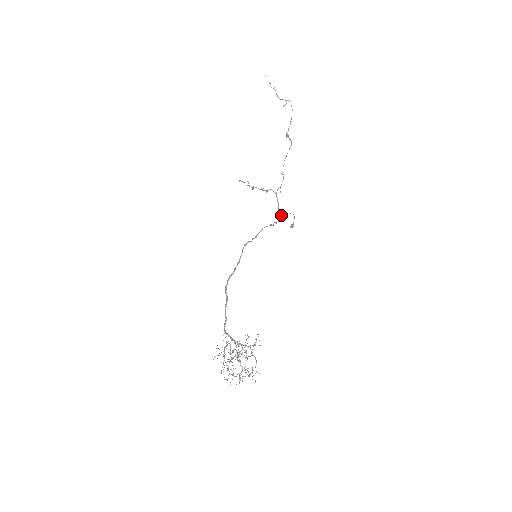
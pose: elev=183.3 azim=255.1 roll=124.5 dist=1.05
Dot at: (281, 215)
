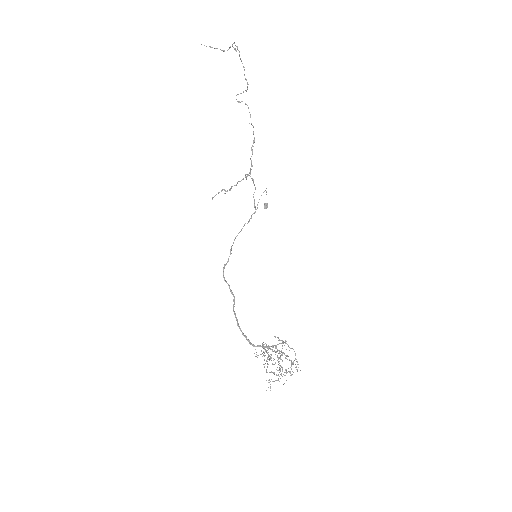
Dot at: occluded
